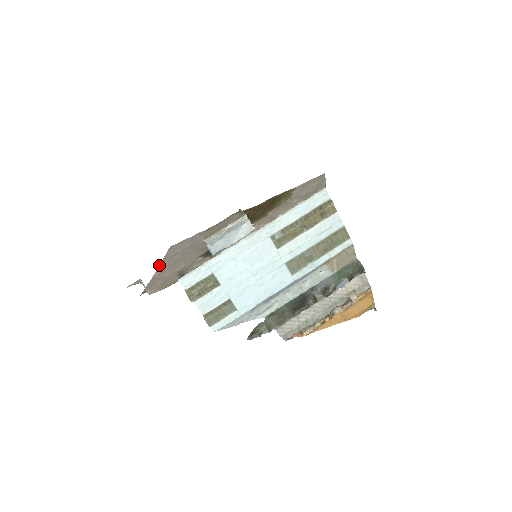
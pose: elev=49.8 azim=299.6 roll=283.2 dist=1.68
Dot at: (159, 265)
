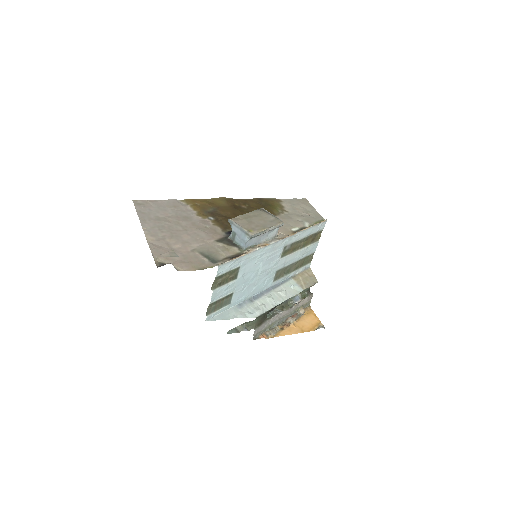
Dot at: (142, 225)
